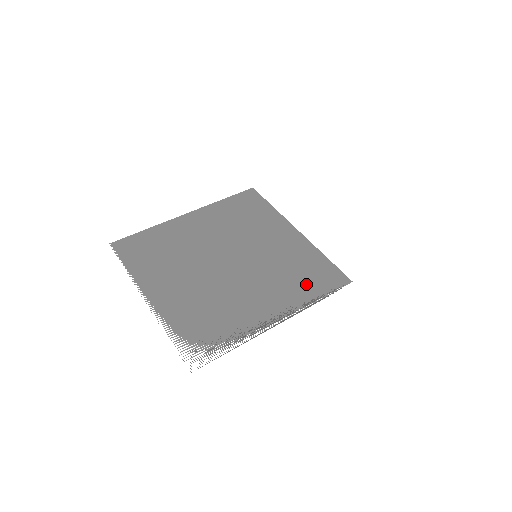
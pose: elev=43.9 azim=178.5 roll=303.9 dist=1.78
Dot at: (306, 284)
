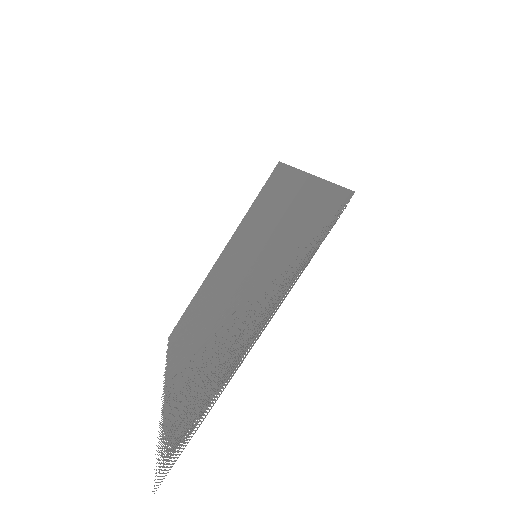
Dot at: (293, 255)
